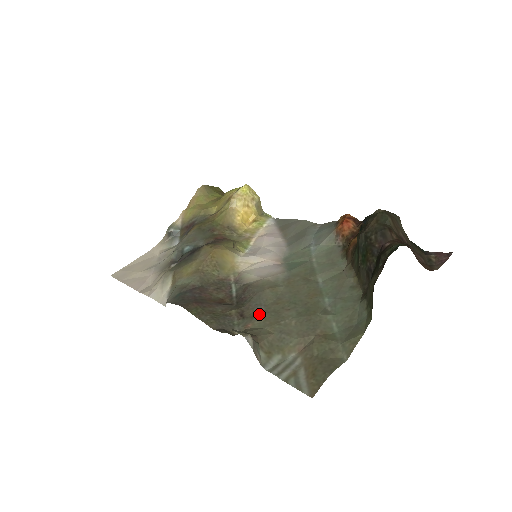
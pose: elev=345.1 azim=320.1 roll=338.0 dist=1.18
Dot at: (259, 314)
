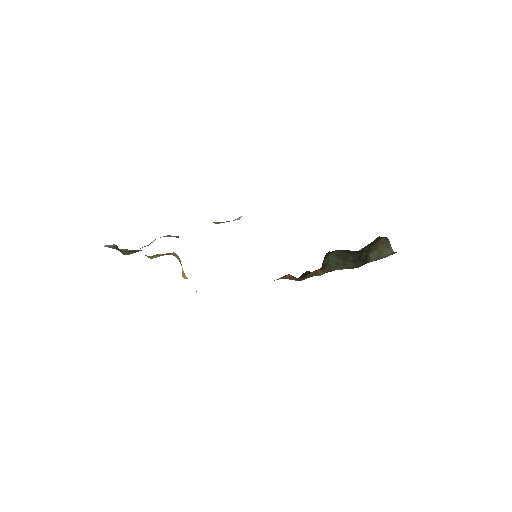
Dot at: occluded
